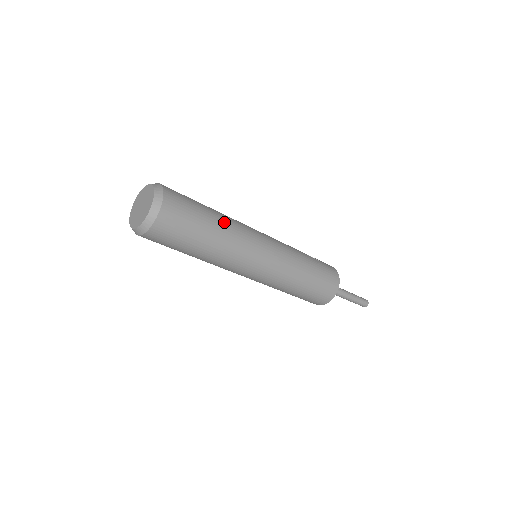
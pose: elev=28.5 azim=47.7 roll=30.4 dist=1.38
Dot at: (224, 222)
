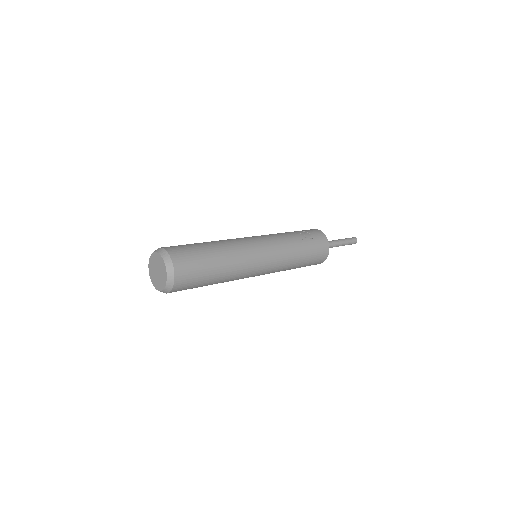
Dot at: (226, 263)
